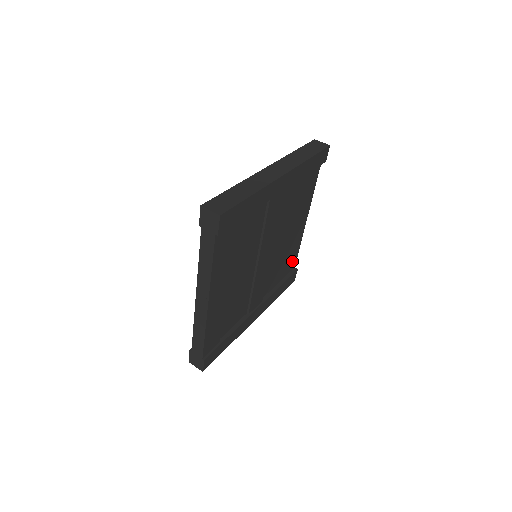
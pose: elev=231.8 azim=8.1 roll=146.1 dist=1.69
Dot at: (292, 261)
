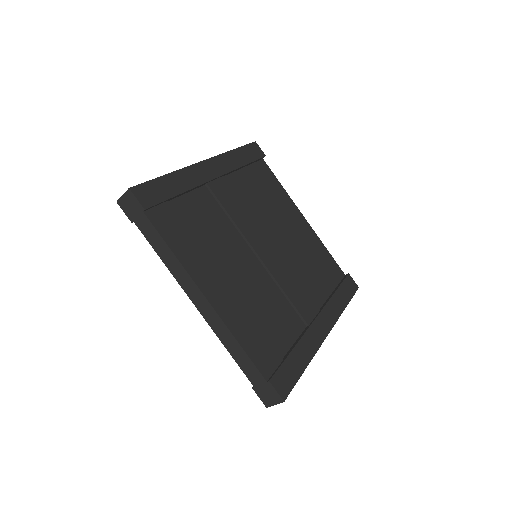
Dot at: (331, 267)
